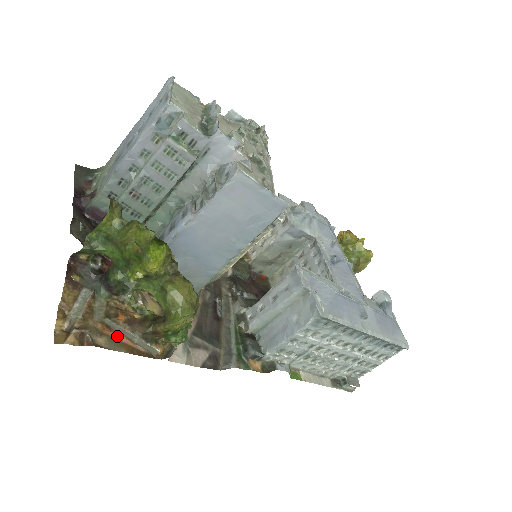
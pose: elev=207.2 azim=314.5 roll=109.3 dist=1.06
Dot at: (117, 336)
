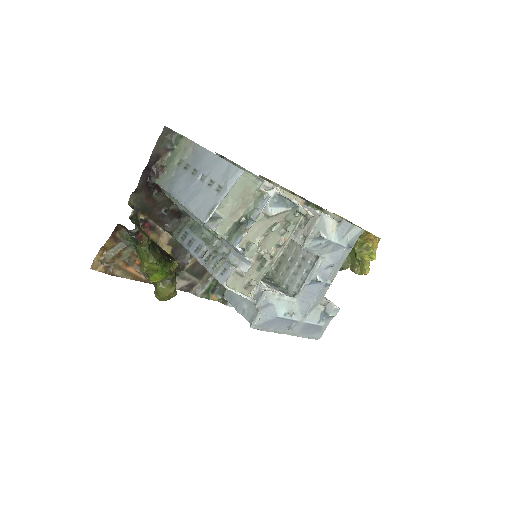
Dot at: (130, 269)
